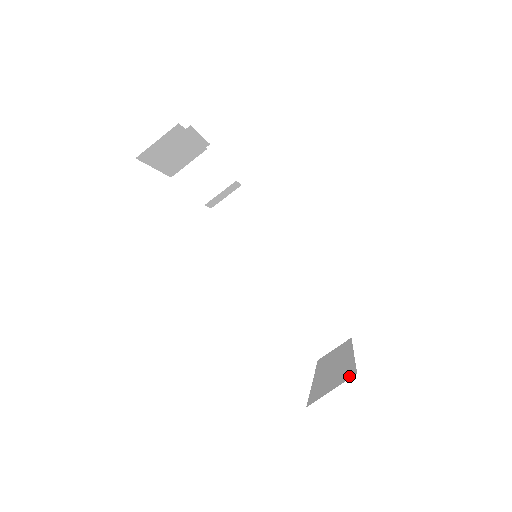
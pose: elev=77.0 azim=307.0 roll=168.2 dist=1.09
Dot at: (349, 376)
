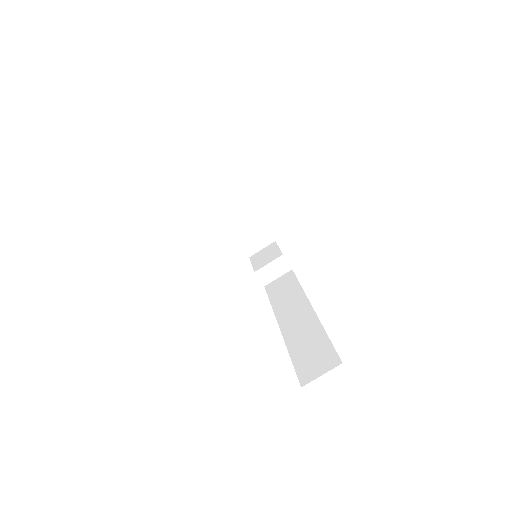
Dot at: occluded
